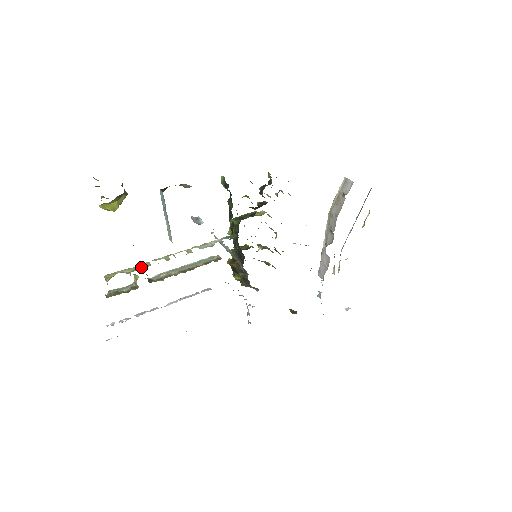
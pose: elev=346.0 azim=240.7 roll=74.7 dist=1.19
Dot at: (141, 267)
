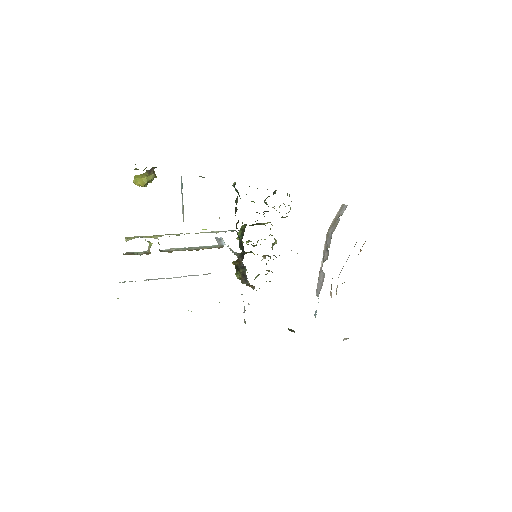
Dot at: (156, 237)
